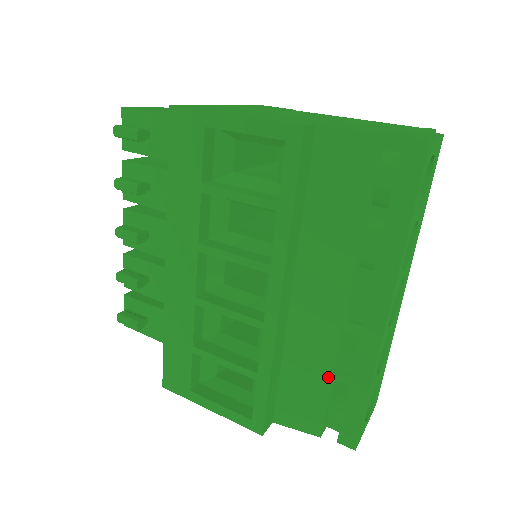
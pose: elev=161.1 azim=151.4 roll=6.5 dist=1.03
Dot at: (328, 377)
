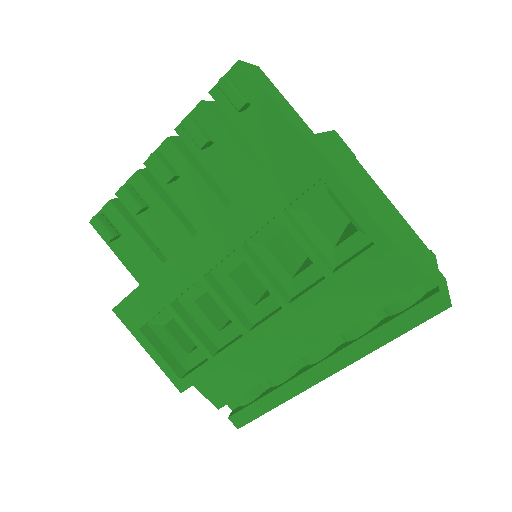
Dot at: (258, 381)
